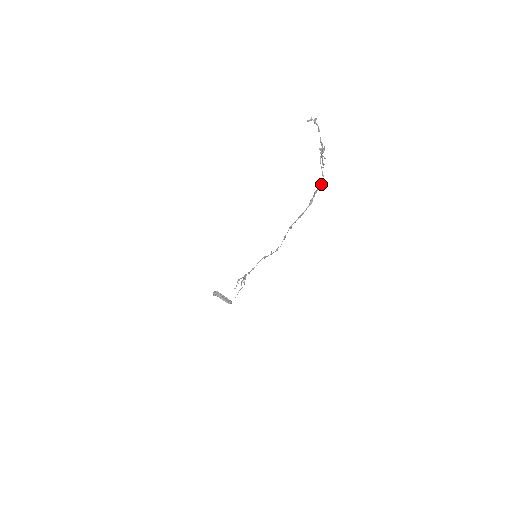
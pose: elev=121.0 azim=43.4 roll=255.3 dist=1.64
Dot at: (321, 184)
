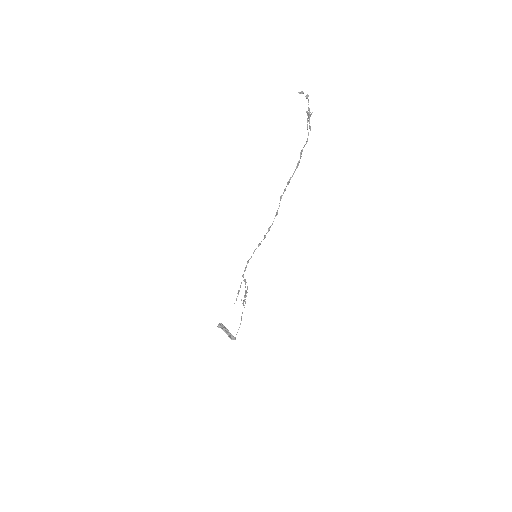
Dot at: (306, 142)
